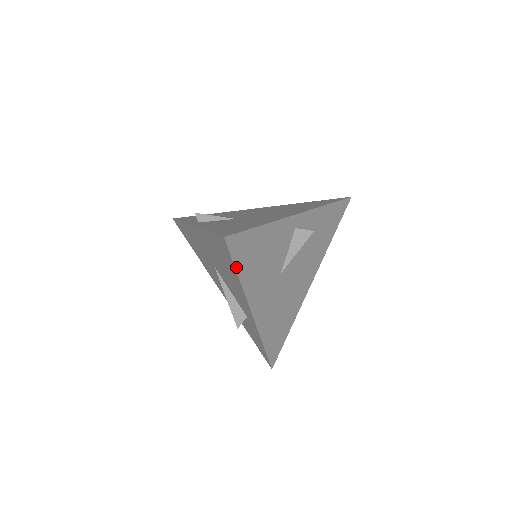
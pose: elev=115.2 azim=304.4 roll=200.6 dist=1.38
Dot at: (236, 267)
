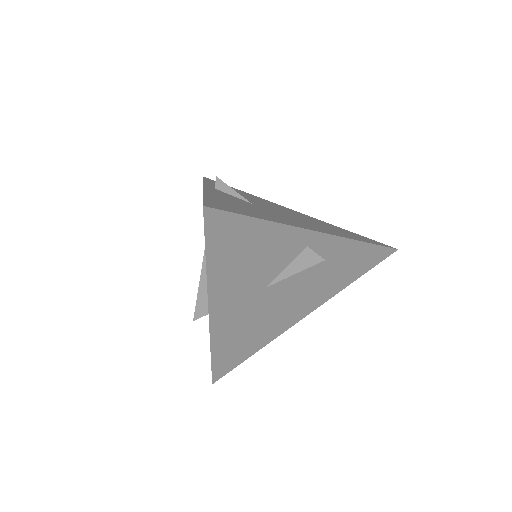
Dot at: (207, 249)
